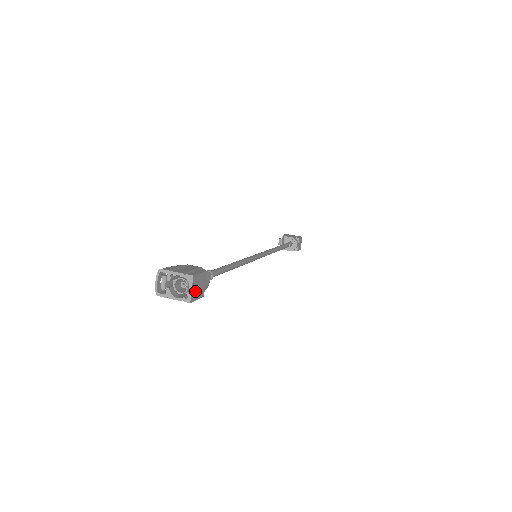
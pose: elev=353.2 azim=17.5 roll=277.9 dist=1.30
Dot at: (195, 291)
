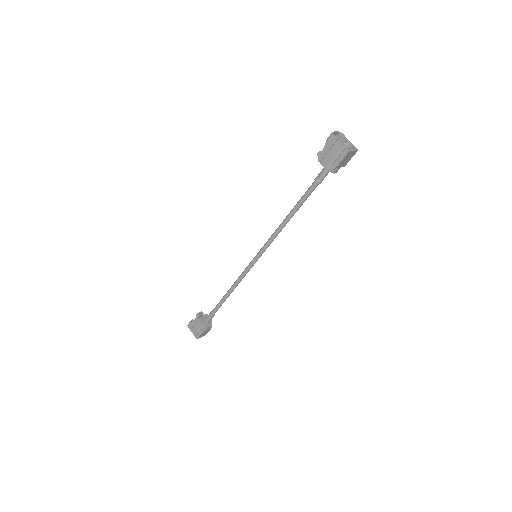
Dot at: (348, 156)
